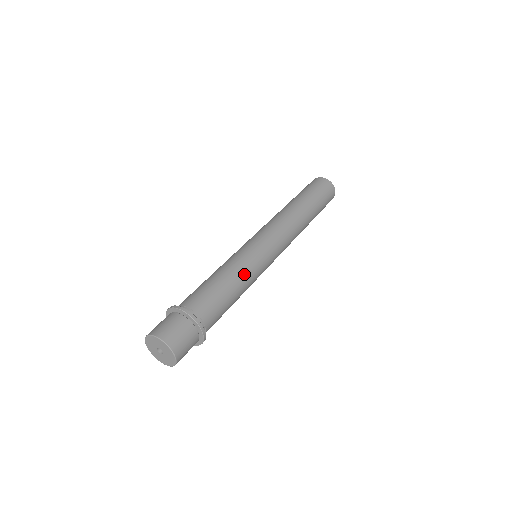
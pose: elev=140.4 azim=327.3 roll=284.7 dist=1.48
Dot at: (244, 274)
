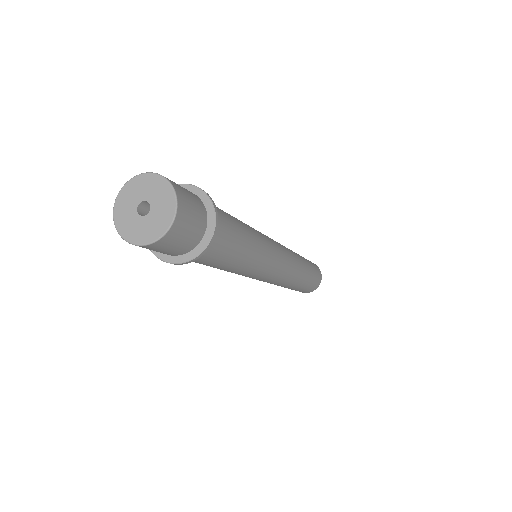
Dot at: (258, 238)
